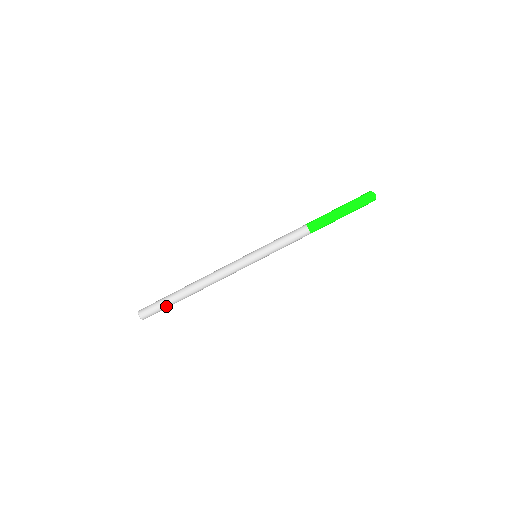
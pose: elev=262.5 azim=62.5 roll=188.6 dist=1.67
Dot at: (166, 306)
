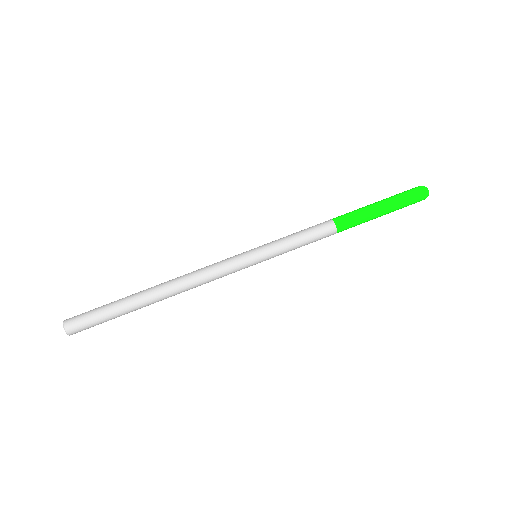
Dot at: (109, 314)
